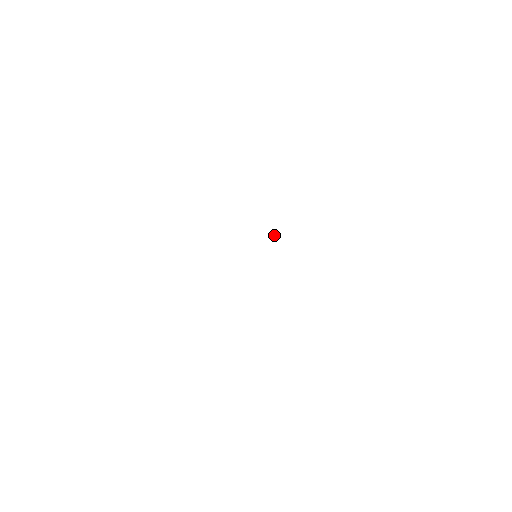
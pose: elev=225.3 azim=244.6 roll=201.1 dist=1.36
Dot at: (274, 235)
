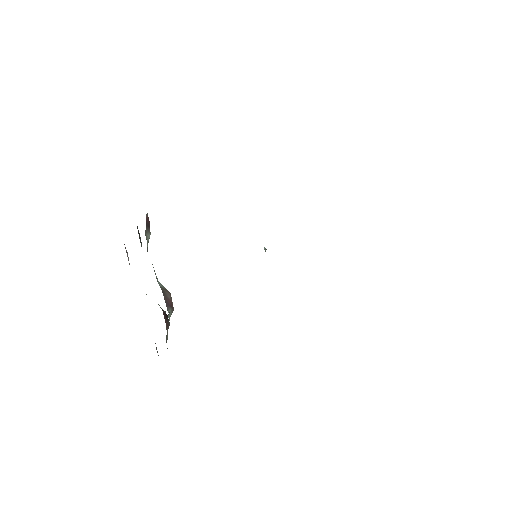
Dot at: occluded
